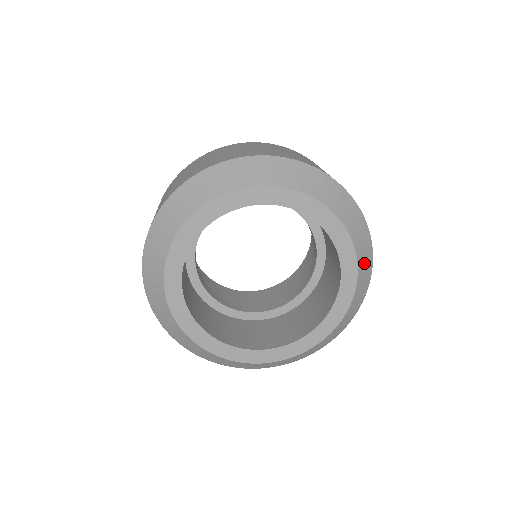
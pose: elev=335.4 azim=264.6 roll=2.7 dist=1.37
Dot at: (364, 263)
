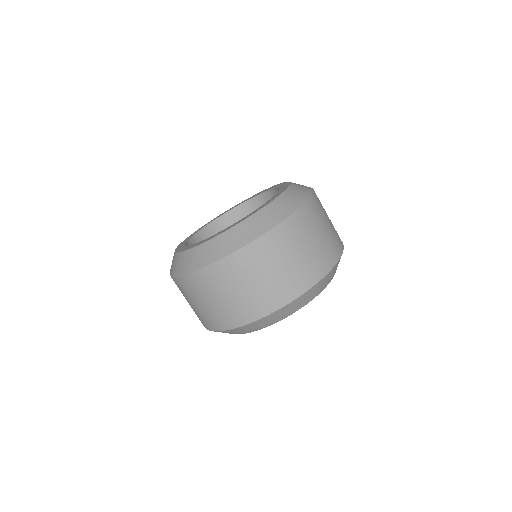
Dot at: occluded
